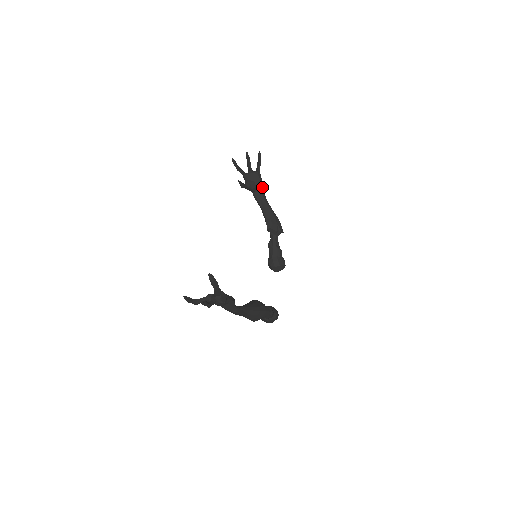
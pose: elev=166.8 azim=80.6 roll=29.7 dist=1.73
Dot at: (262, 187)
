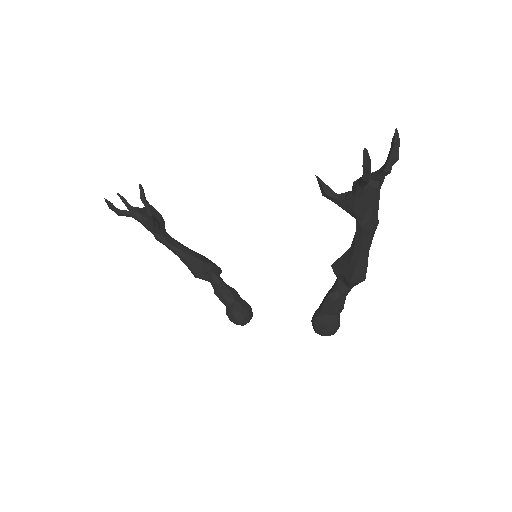
Dot at: (164, 227)
